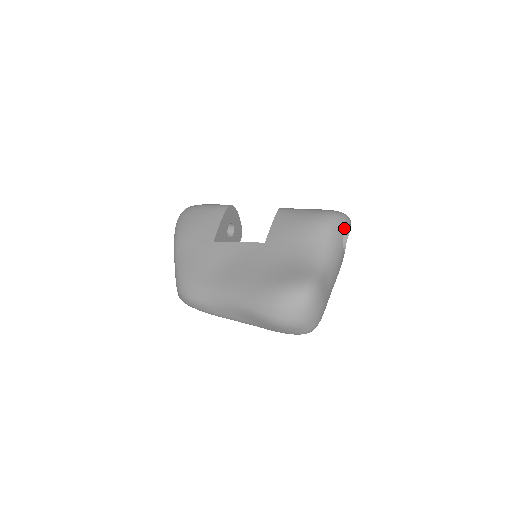
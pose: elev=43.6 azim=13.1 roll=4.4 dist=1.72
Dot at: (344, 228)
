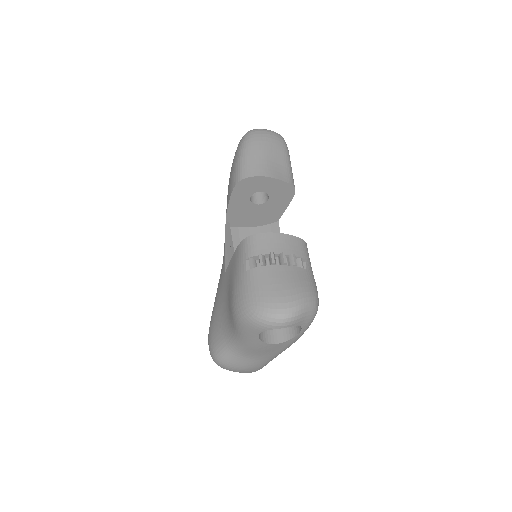
Dot at: (259, 332)
